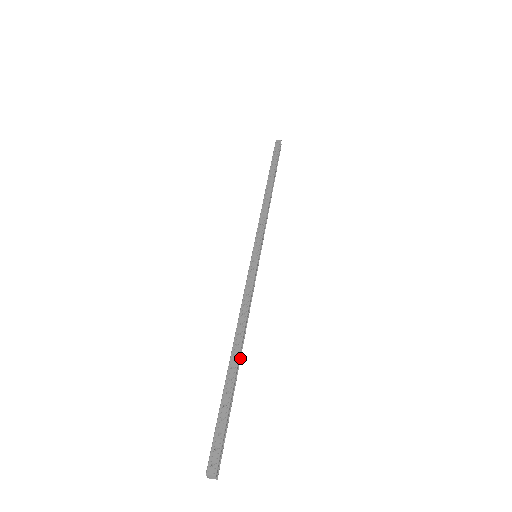
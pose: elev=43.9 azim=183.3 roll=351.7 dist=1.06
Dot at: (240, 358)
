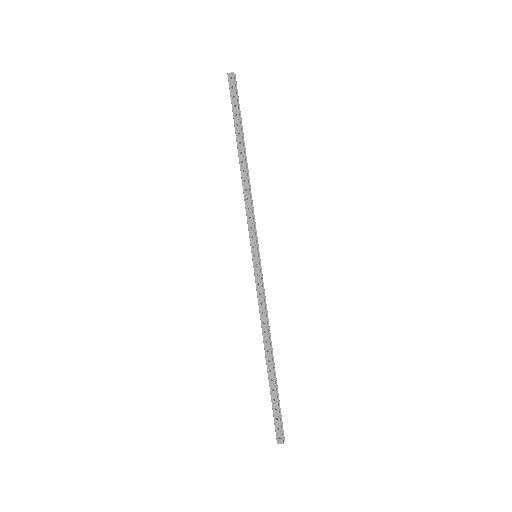
Dot at: (273, 357)
